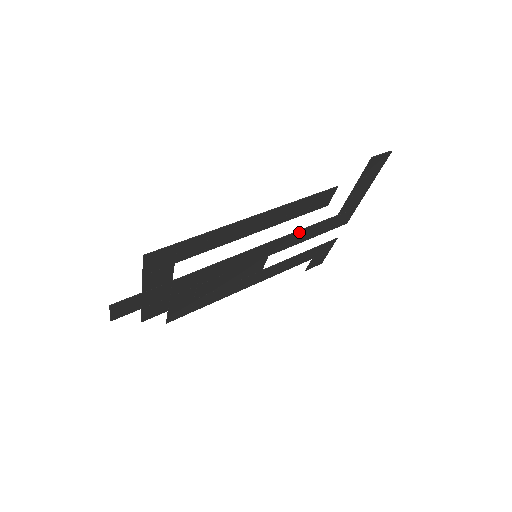
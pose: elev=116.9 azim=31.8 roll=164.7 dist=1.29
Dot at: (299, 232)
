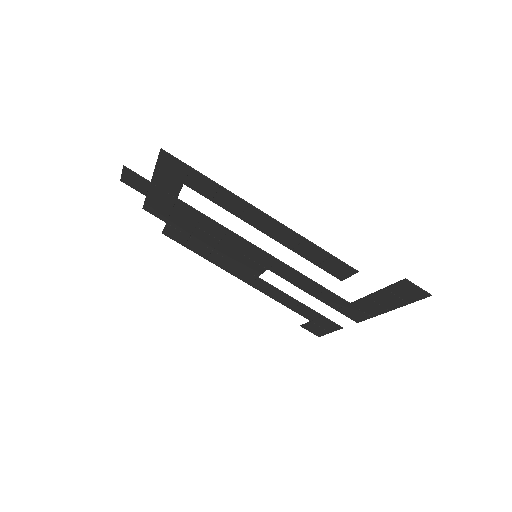
Dot at: (305, 277)
